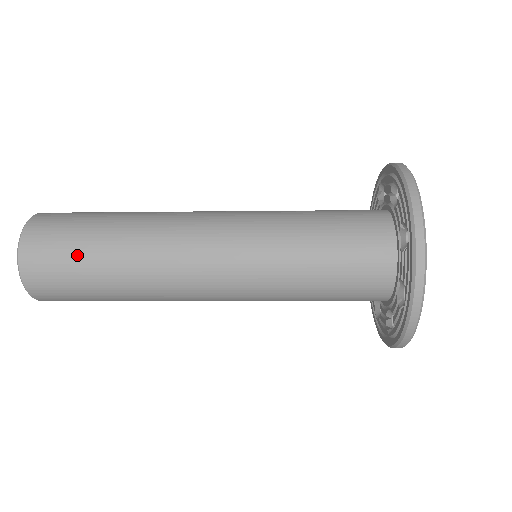
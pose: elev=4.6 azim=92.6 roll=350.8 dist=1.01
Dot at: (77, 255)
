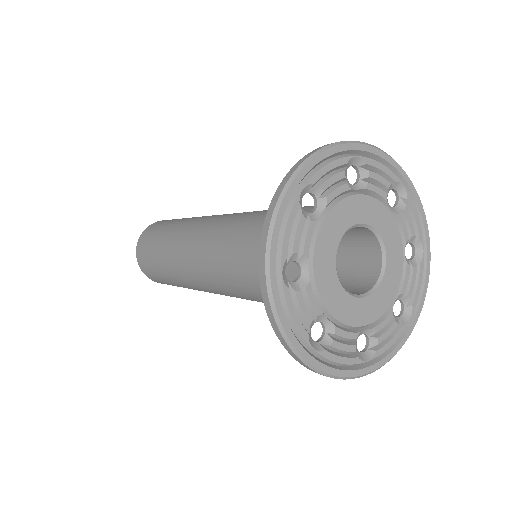
Dot at: (153, 264)
